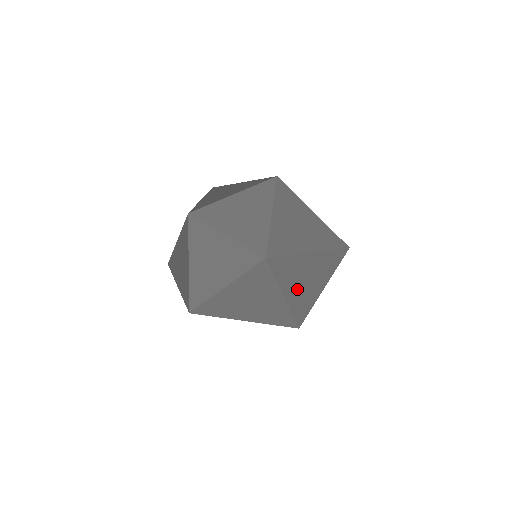
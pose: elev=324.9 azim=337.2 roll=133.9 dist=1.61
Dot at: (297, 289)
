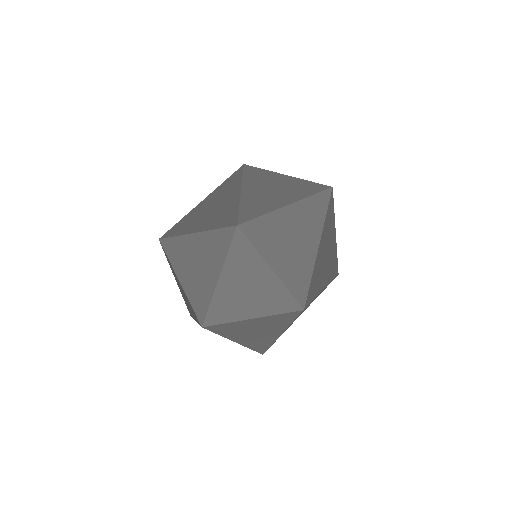
Dot at: (326, 272)
